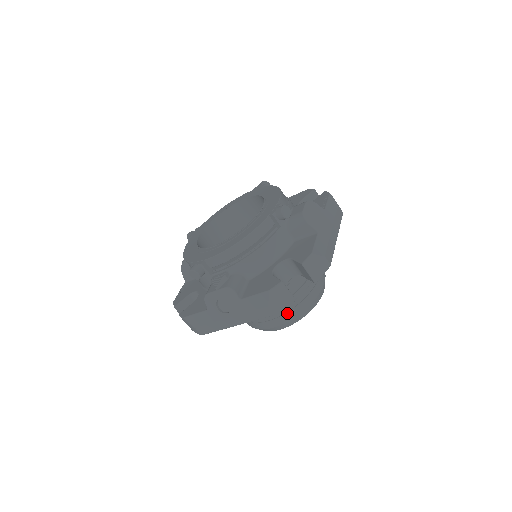
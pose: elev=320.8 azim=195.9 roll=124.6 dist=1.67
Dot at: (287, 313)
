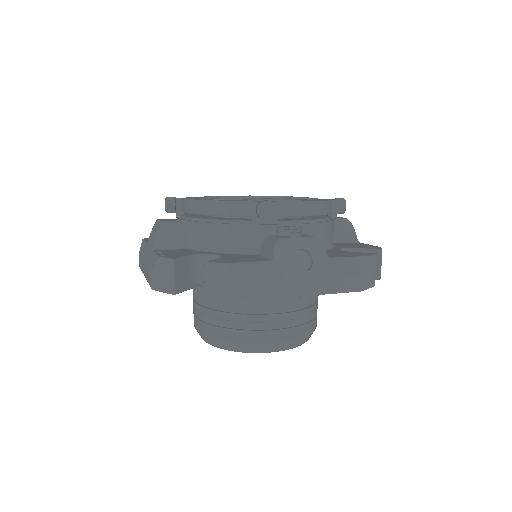
Dot at: (304, 325)
